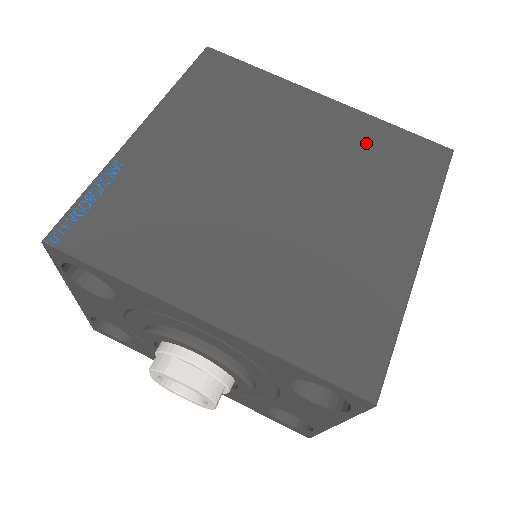
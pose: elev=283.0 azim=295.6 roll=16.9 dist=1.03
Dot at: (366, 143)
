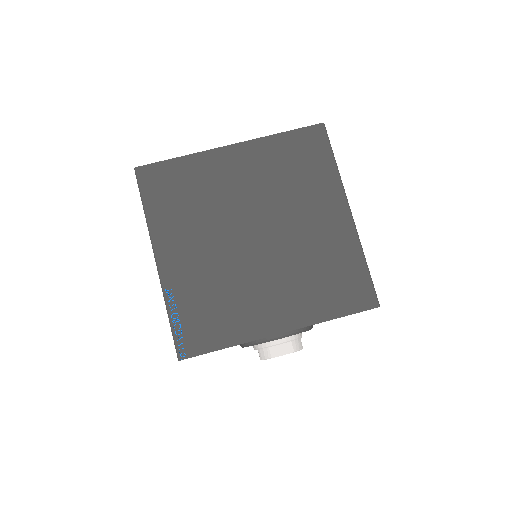
Dot at: (276, 161)
